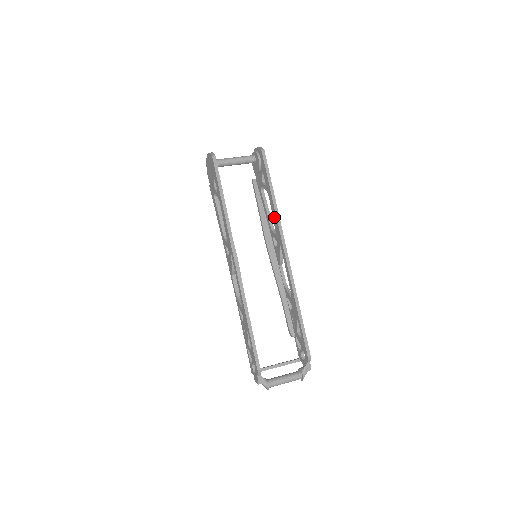
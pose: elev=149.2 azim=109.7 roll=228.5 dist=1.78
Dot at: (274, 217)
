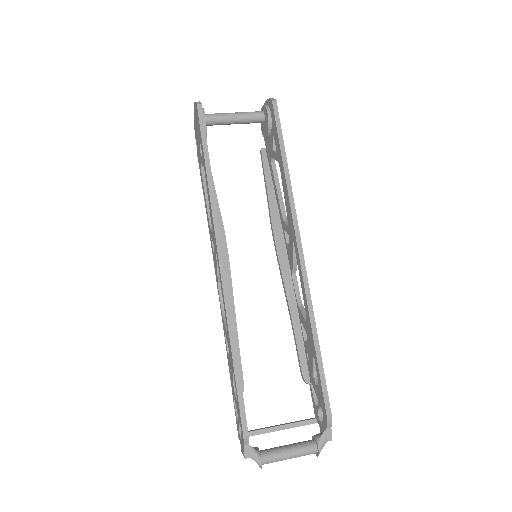
Dot at: (286, 199)
